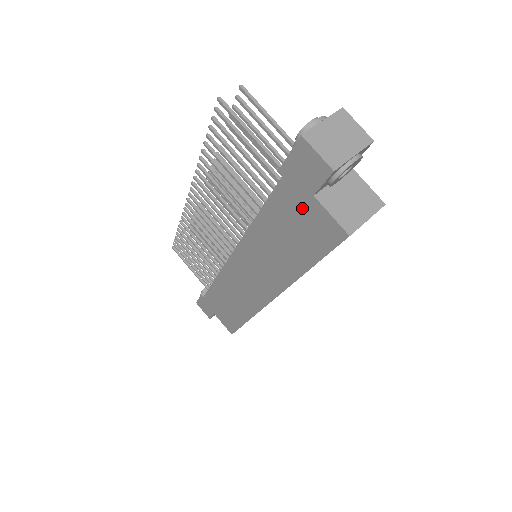
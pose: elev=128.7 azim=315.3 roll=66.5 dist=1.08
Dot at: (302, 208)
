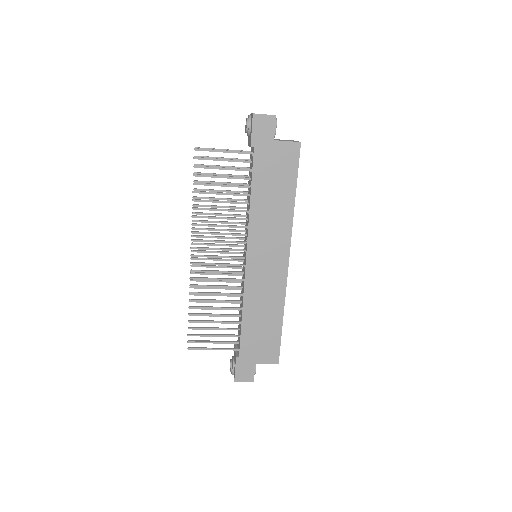
Dot at: (272, 155)
